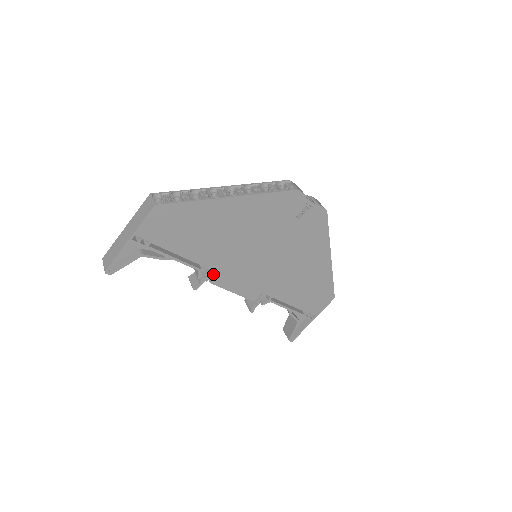
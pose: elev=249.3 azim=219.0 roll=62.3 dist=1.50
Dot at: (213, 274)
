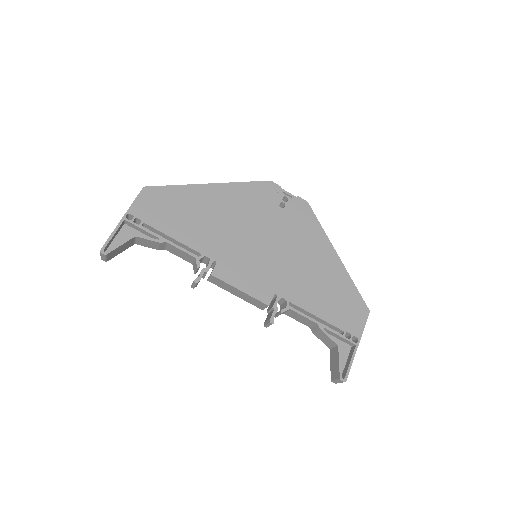
Dot at: occluded
